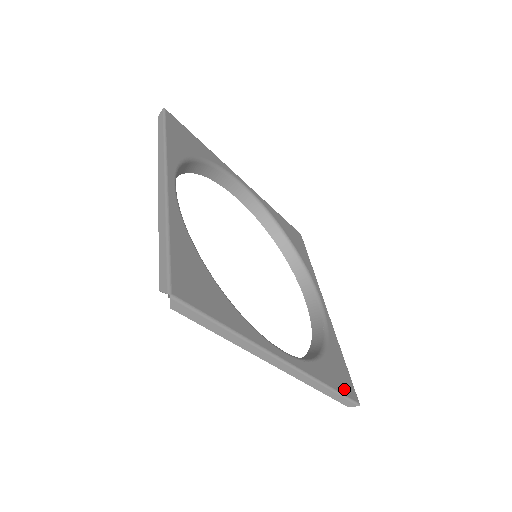
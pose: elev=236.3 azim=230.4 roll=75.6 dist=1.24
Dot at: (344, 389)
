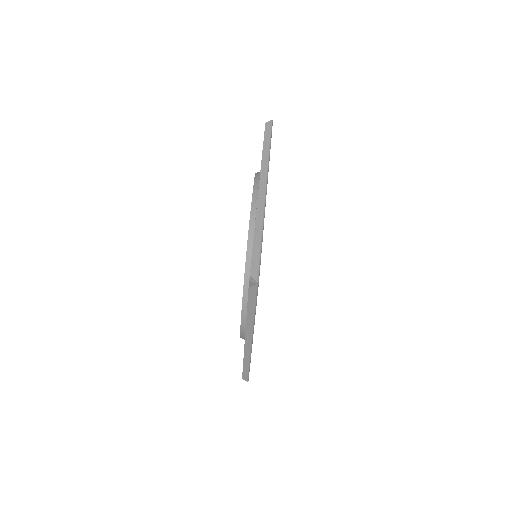
Dot at: occluded
